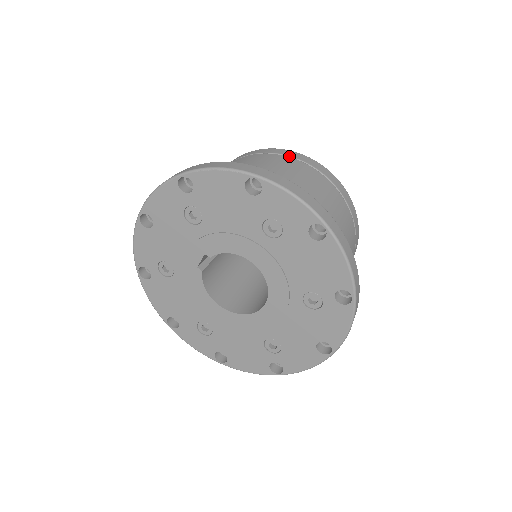
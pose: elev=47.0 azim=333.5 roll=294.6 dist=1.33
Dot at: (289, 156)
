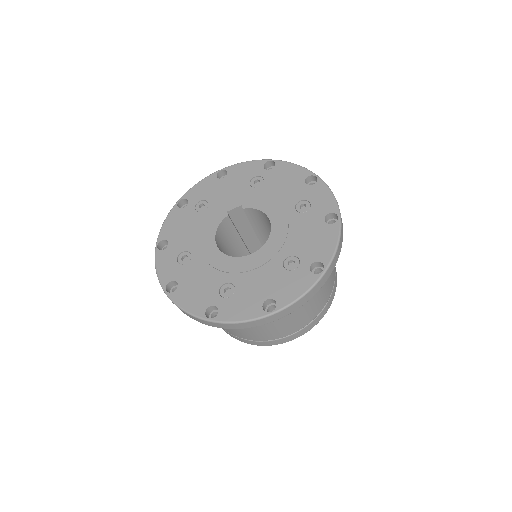
Dot at: occluded
